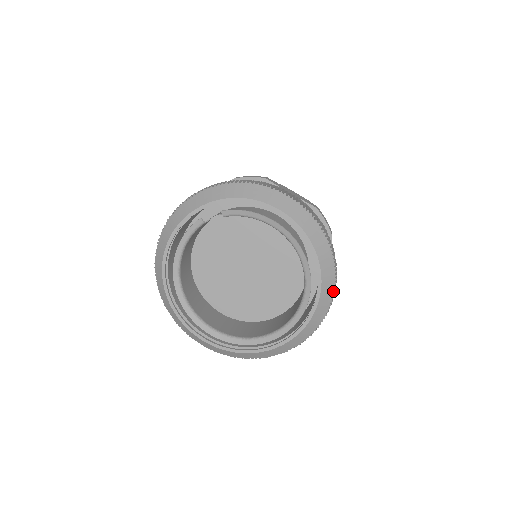
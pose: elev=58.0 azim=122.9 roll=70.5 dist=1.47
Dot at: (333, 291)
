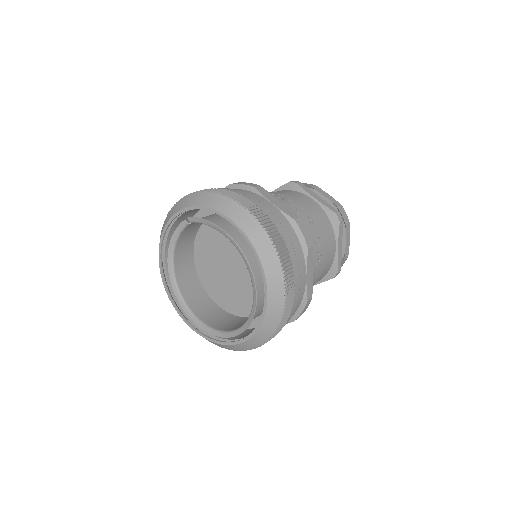
Dot at: (283, 304)
